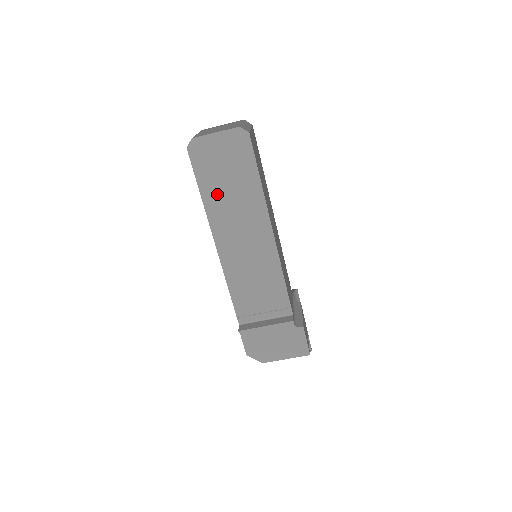
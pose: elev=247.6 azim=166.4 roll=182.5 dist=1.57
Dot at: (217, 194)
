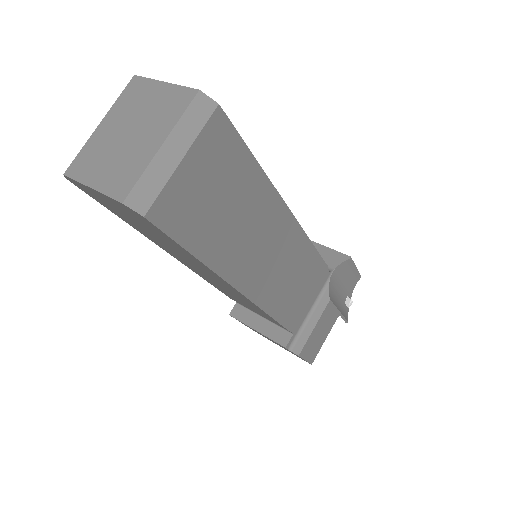
Dot at: (146, 233)
